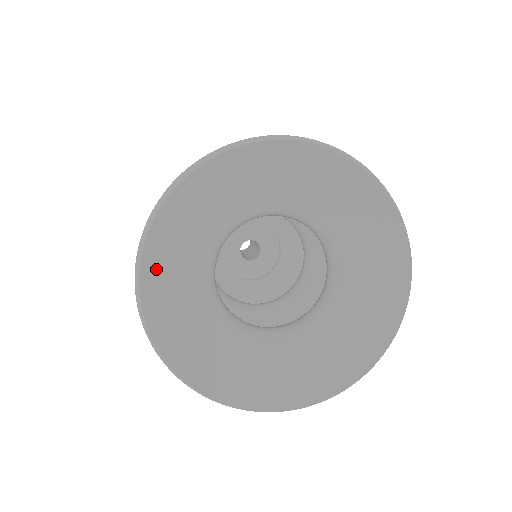
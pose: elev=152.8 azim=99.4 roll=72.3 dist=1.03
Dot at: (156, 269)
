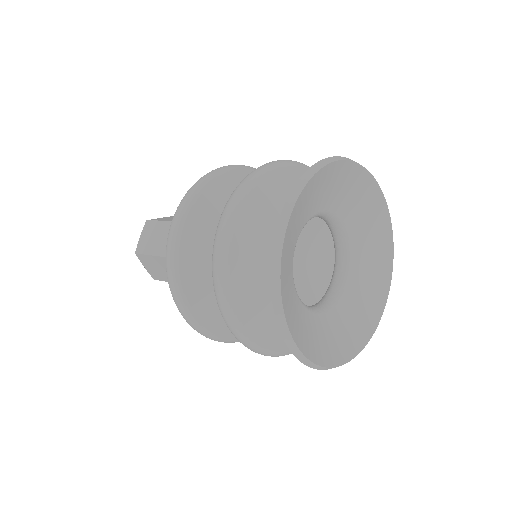
Dot at: (290, 318)
